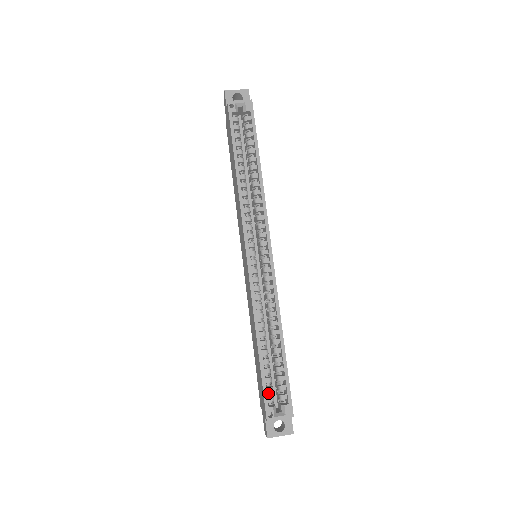
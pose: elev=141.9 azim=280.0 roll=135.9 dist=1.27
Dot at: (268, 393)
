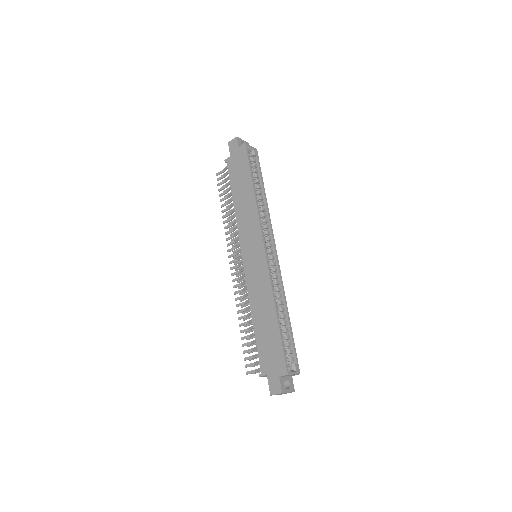
Dot at: (283, 354)
